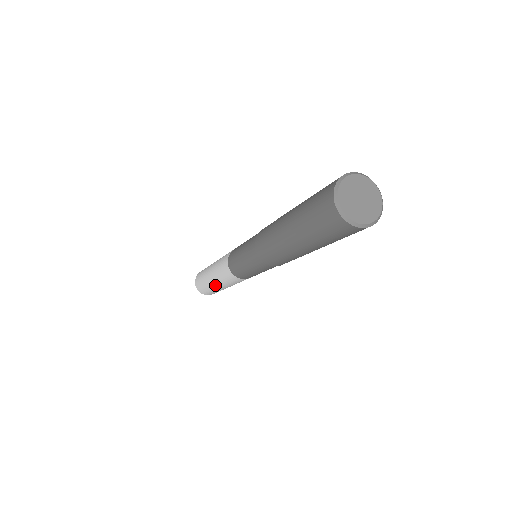
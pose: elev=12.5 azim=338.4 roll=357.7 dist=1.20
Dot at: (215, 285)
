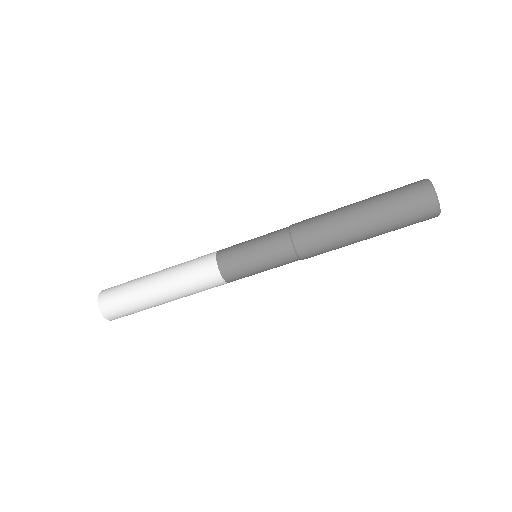
Dot at: (154, 277)
